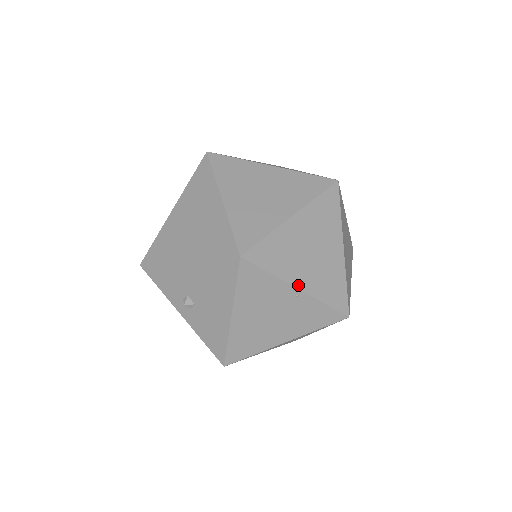
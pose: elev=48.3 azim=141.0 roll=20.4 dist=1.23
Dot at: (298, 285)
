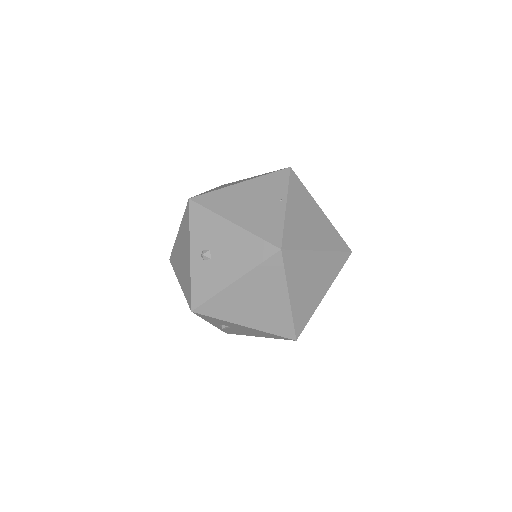
Dot at: occluded
